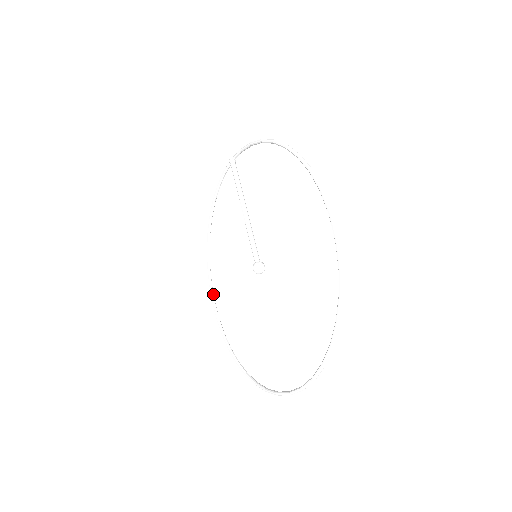
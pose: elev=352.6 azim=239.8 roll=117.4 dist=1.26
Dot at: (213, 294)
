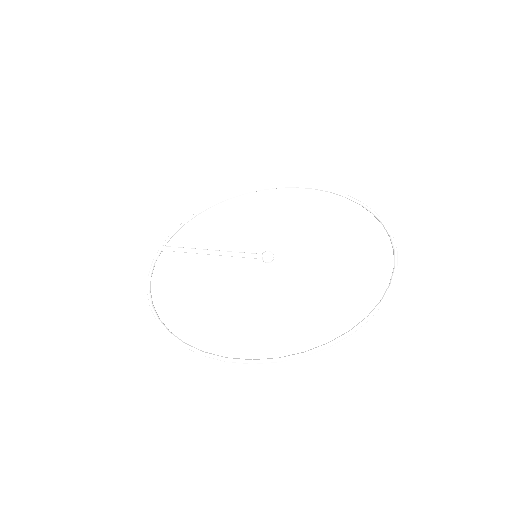
Dot at: (217, 356)
